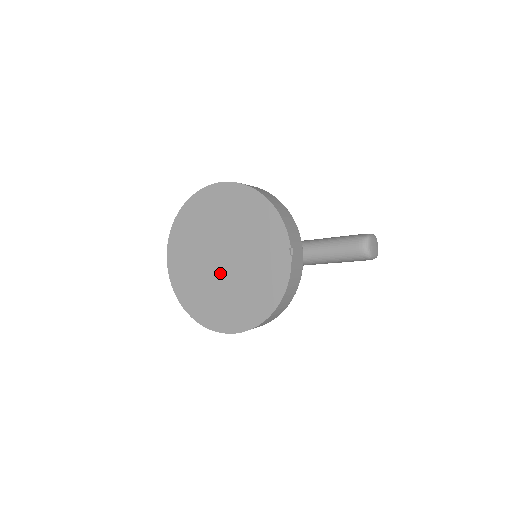
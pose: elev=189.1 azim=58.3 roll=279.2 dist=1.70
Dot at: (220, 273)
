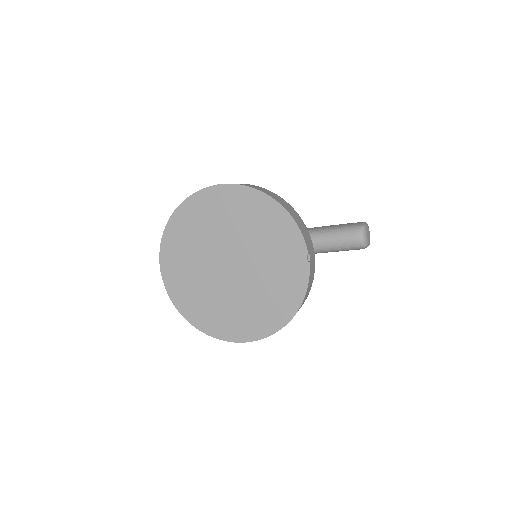
Dot at: (227, 281)
